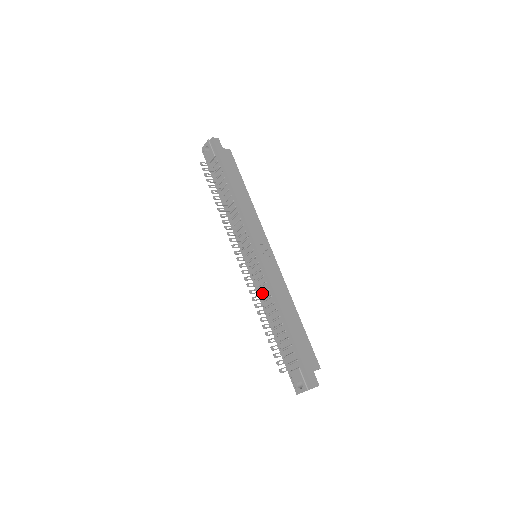
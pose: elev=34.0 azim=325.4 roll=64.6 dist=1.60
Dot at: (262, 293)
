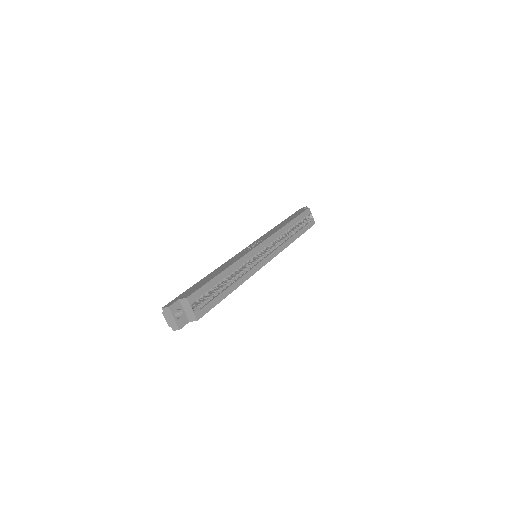
Dot at: occluded
